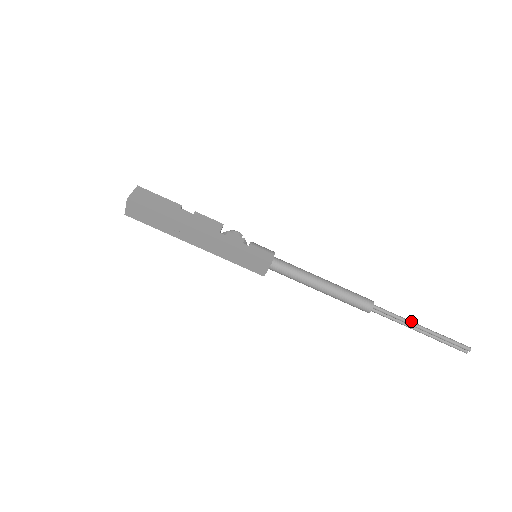
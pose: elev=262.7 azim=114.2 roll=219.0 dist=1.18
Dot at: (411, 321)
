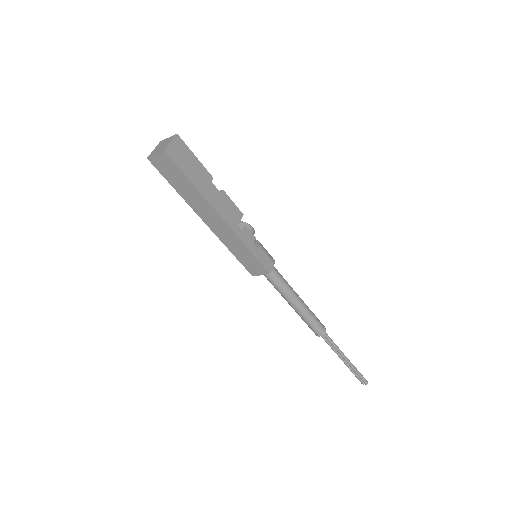
Dot at: (342, 352)
